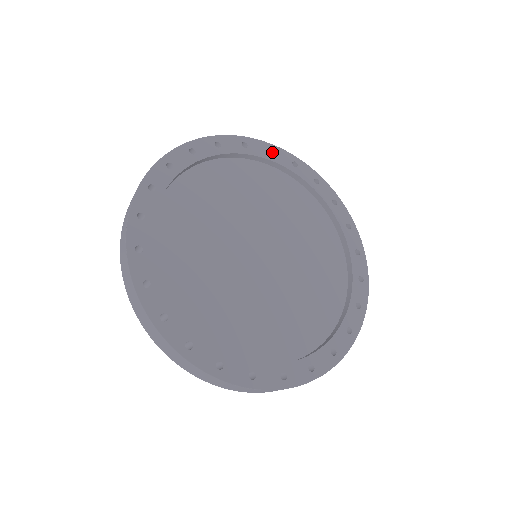
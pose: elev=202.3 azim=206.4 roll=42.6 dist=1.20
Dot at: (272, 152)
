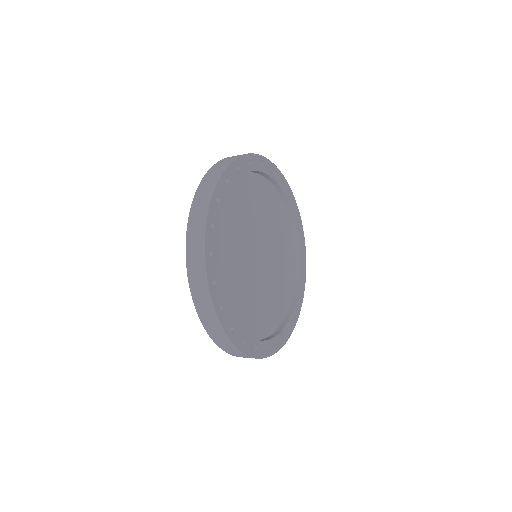
Dot at: (273, 171)
